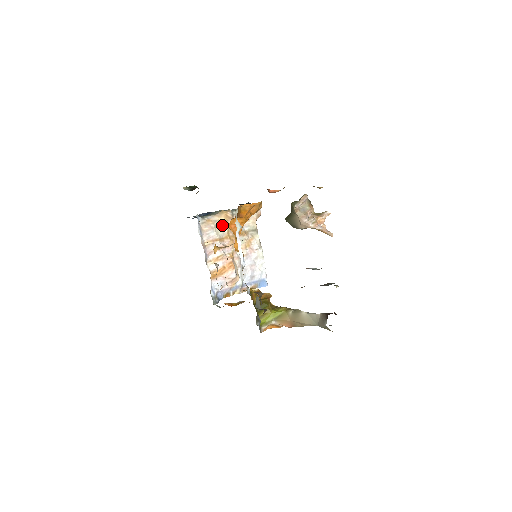
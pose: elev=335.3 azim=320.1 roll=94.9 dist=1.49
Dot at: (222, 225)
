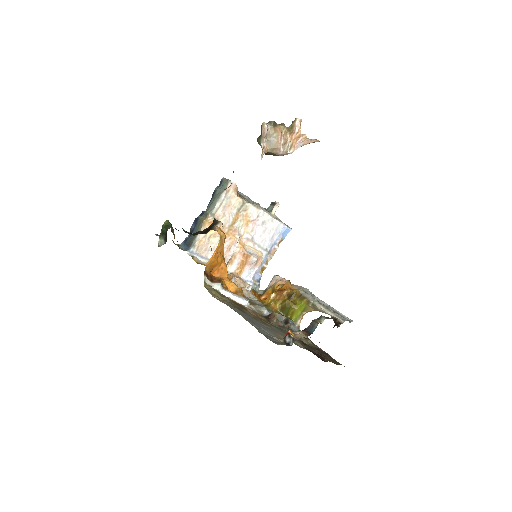
Dot at: (213, 233)
